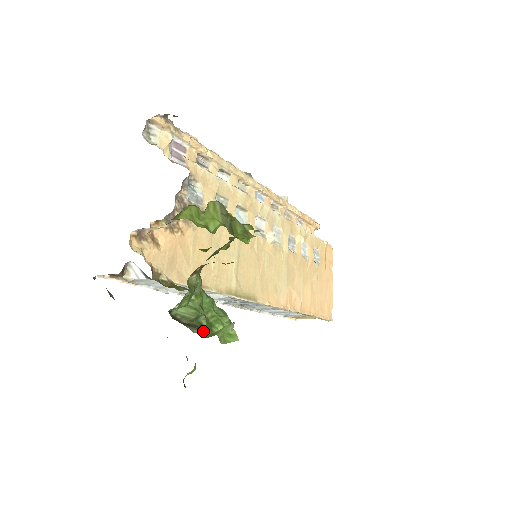
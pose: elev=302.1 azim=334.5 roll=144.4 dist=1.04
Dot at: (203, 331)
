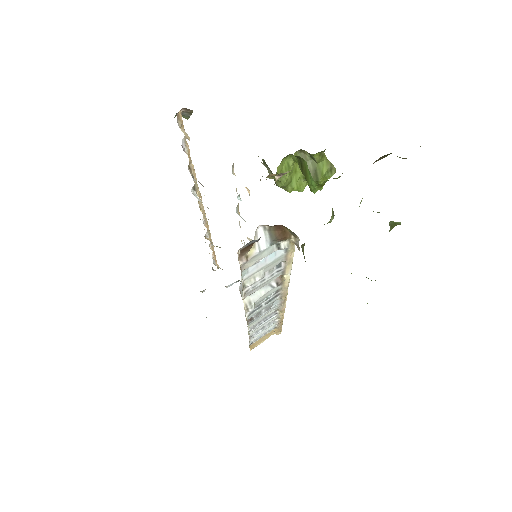
Dot at: occluded
